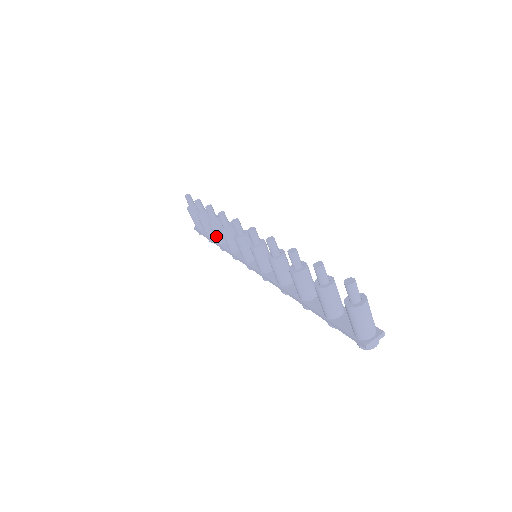
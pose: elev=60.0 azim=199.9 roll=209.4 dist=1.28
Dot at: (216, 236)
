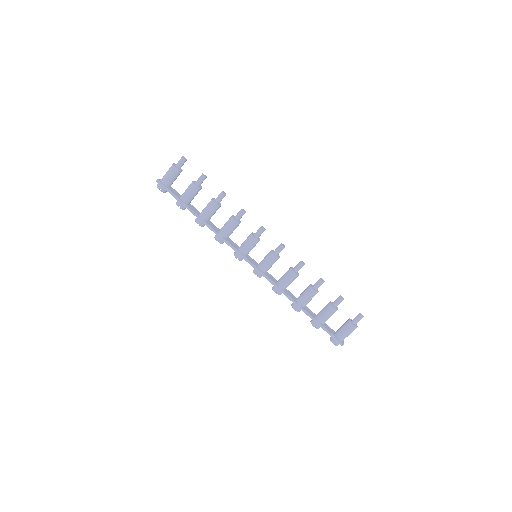
Dot at: (209, 214)
